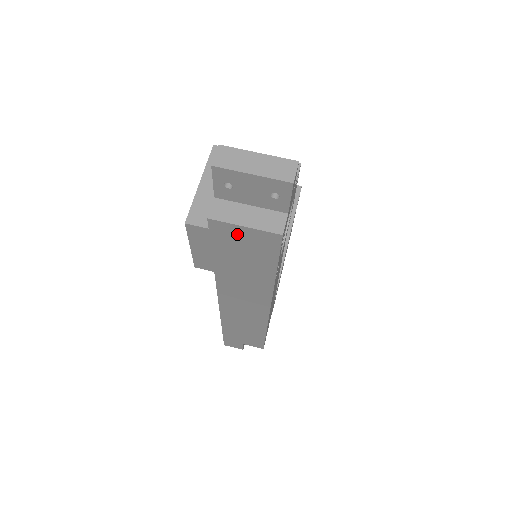
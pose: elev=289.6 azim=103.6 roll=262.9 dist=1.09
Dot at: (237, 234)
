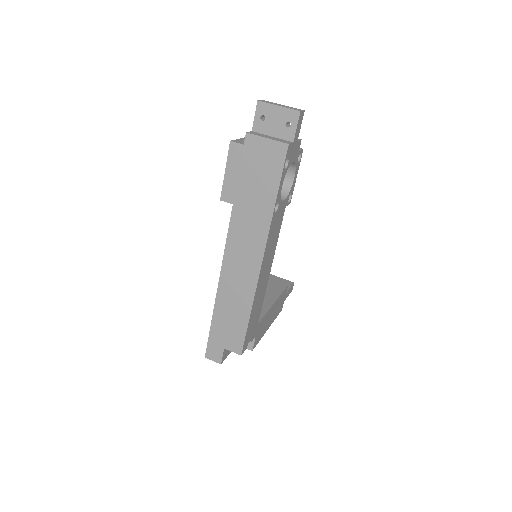
Dot at: (260, 148)
